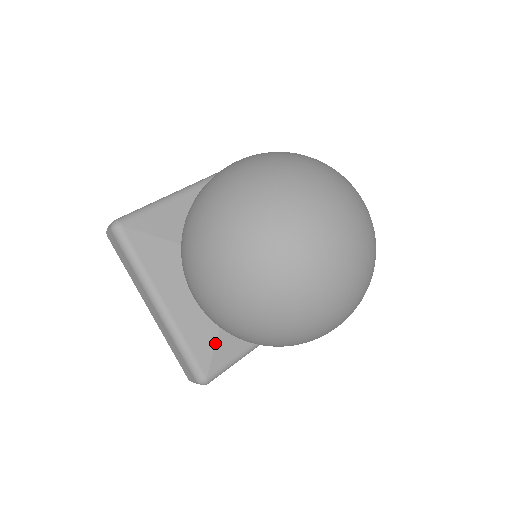
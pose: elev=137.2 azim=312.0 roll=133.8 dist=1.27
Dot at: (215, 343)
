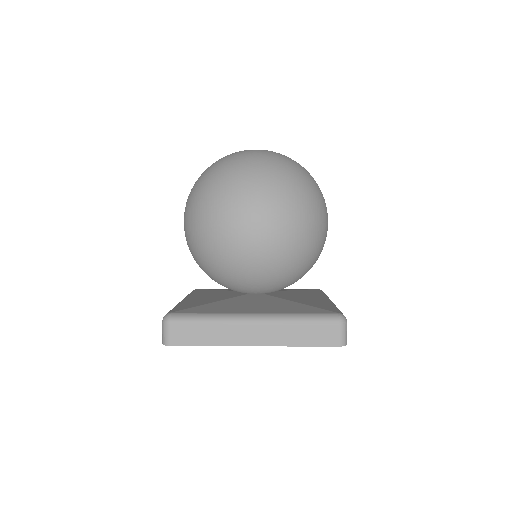
Dot at: (198, 306)
